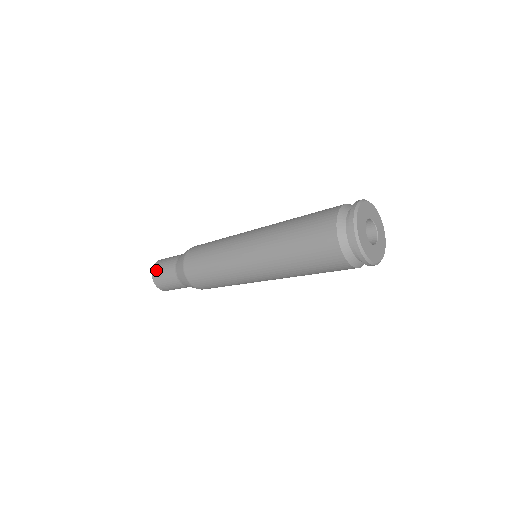
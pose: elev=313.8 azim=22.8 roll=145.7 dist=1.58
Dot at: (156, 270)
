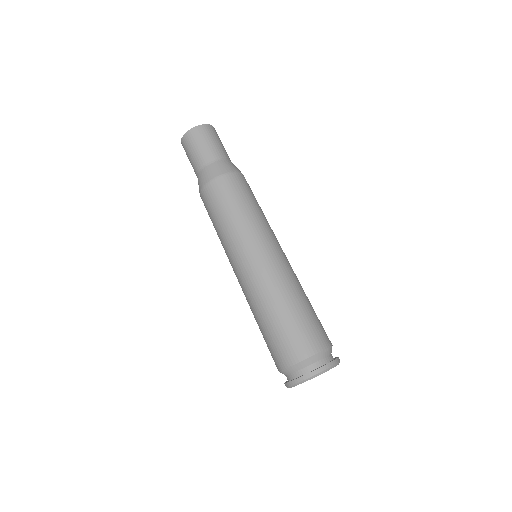
Dot at: (190, 139)
